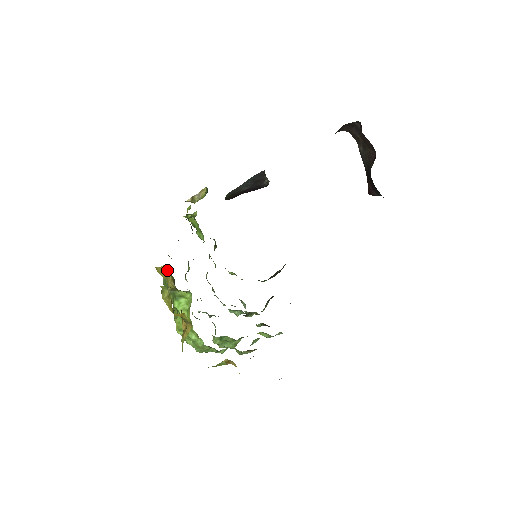
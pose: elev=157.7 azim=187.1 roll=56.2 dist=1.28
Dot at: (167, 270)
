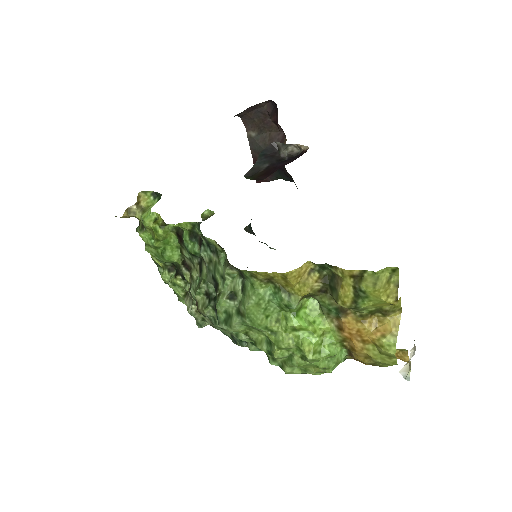
Dot at: (308, 269)
